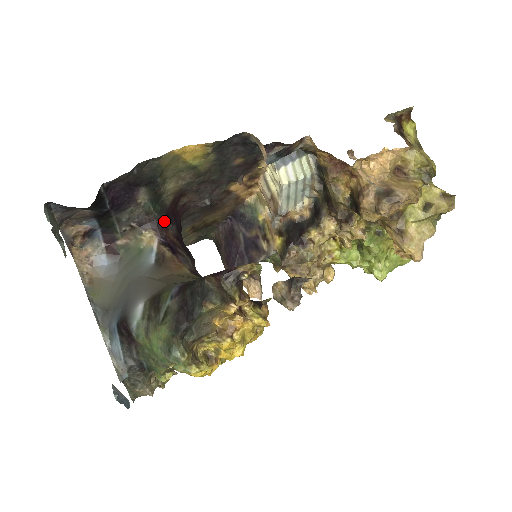
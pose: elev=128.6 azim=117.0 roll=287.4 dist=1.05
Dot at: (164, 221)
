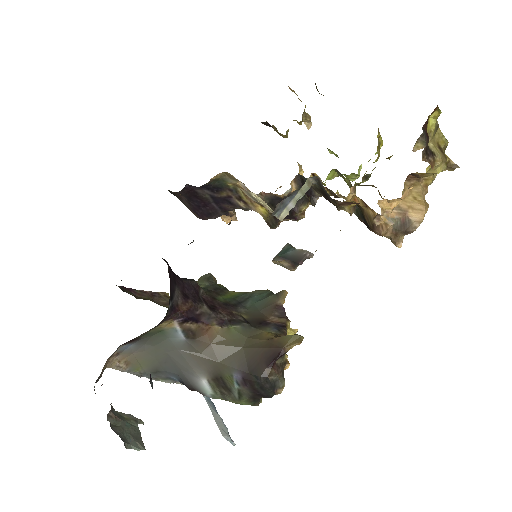
Dot at: (172, 304)
